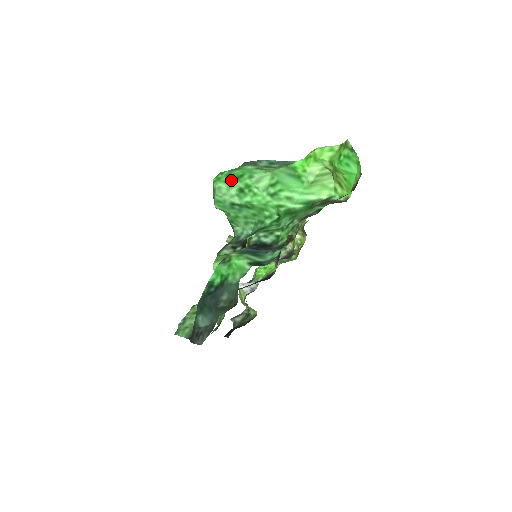
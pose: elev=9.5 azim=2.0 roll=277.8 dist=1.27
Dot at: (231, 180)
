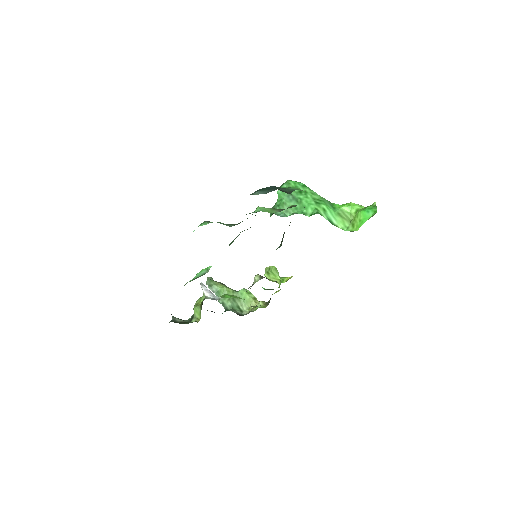
Dot at: (299, 184)
